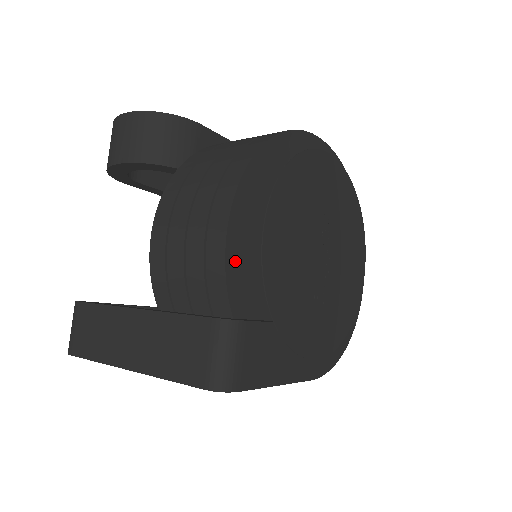
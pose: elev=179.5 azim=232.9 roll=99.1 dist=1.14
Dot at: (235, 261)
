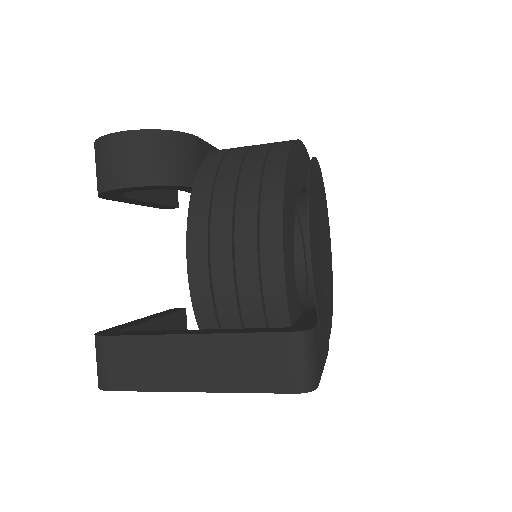
Dot at: (287, 275)
